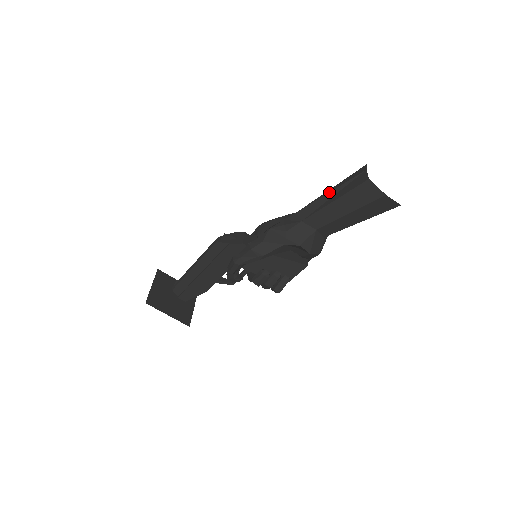
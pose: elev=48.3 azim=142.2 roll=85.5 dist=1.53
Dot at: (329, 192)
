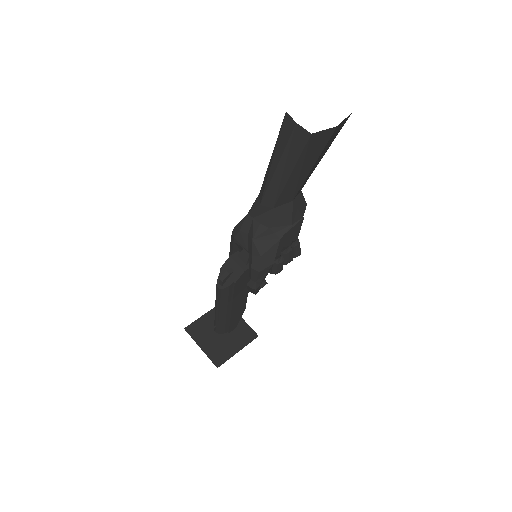
Dot at: (276, 168)
